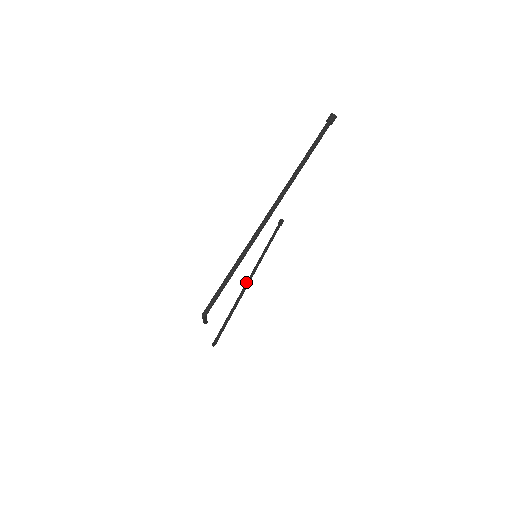
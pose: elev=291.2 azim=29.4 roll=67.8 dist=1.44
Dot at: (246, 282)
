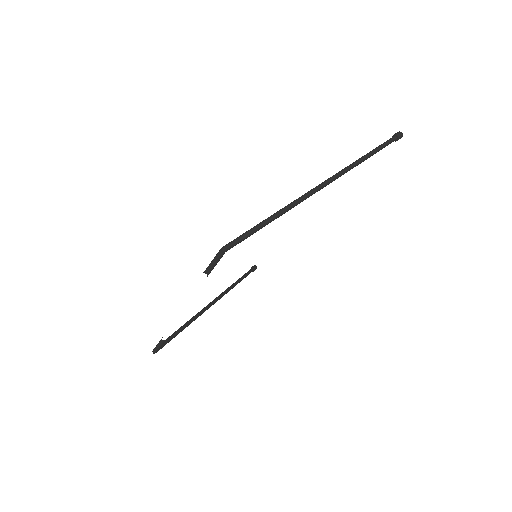
Dot at: (208, 304)
